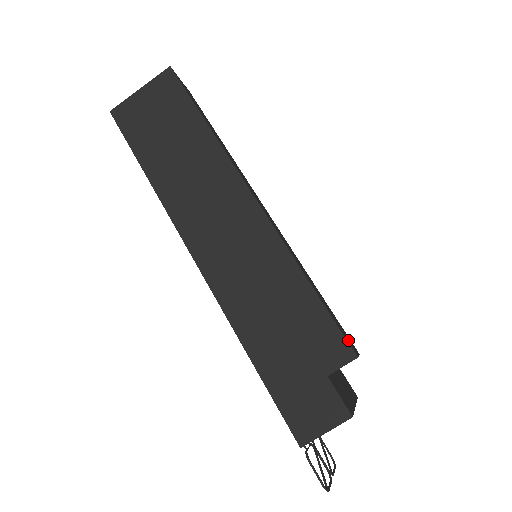
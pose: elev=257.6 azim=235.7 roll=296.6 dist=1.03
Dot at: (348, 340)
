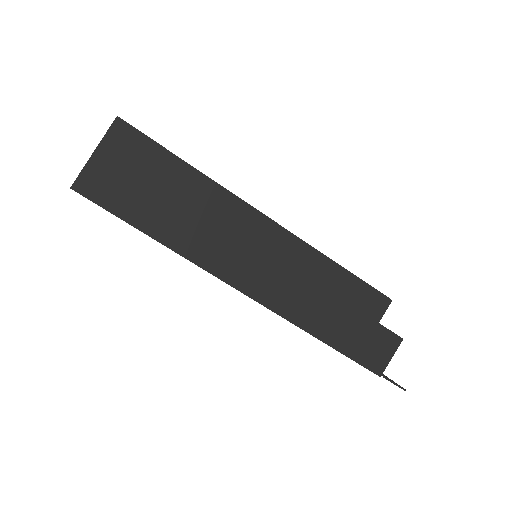
Dot at: occluded
